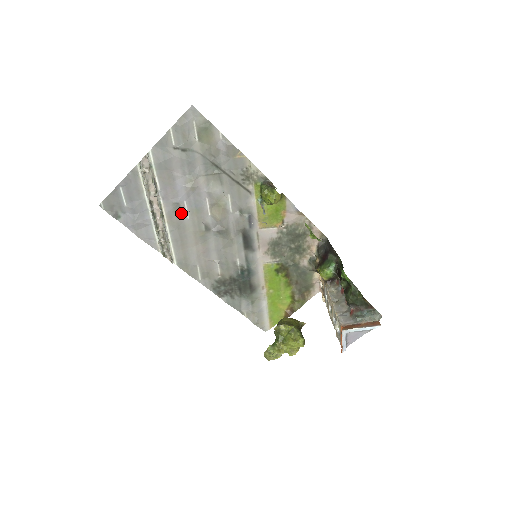
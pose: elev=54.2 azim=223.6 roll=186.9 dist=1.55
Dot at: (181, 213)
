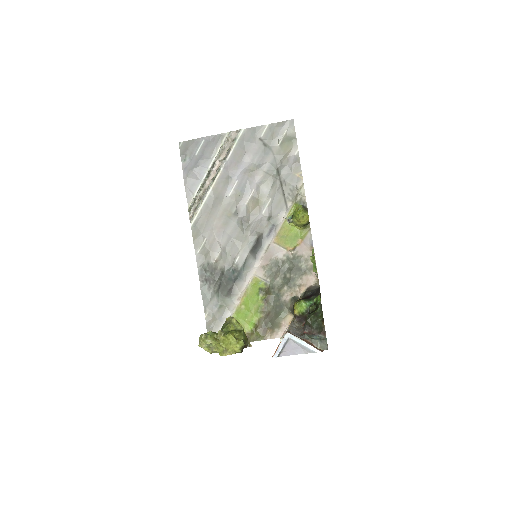
Dot at: (228, 187)
